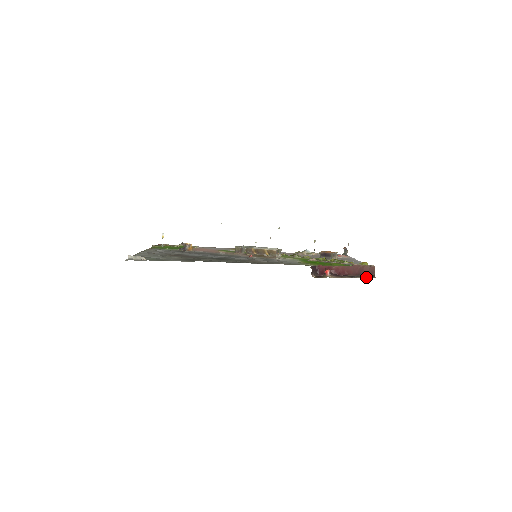
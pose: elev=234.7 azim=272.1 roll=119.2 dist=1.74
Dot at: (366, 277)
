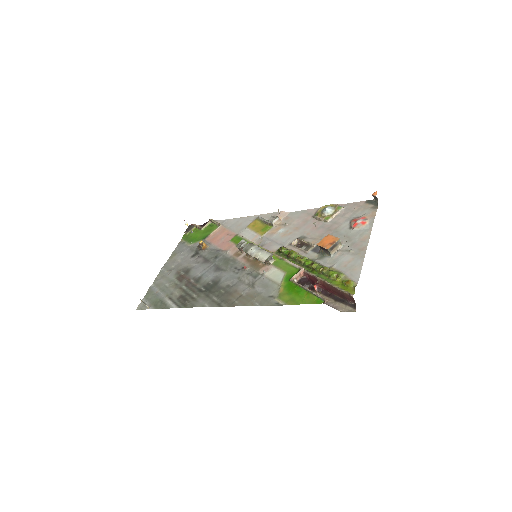
Dot at: (347, 307)
